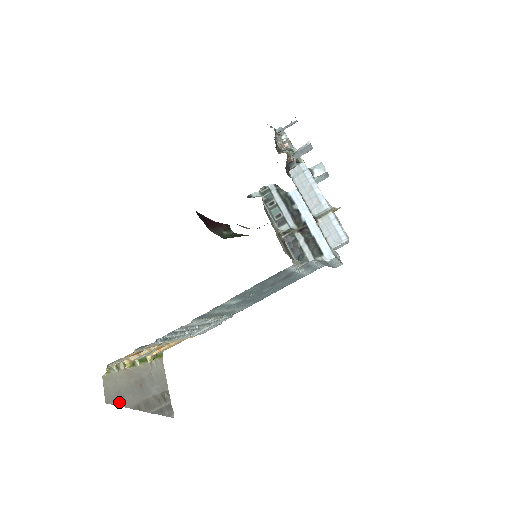
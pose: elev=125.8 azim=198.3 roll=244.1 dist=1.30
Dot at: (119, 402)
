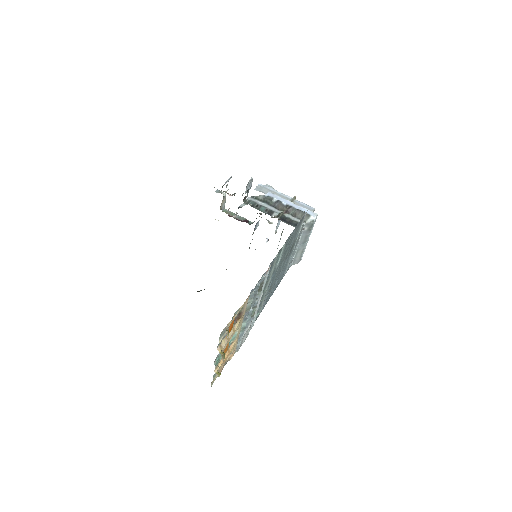
Dot at: occluded
